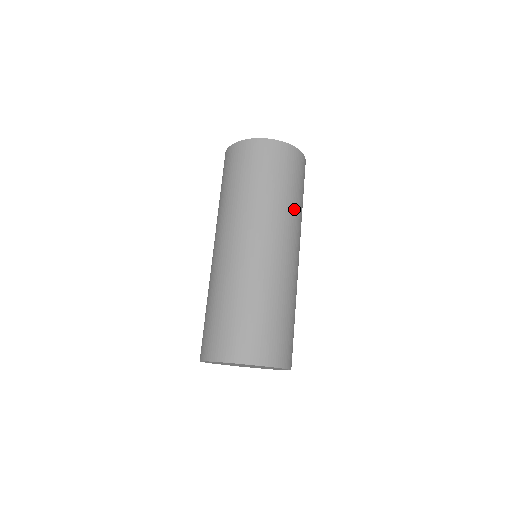
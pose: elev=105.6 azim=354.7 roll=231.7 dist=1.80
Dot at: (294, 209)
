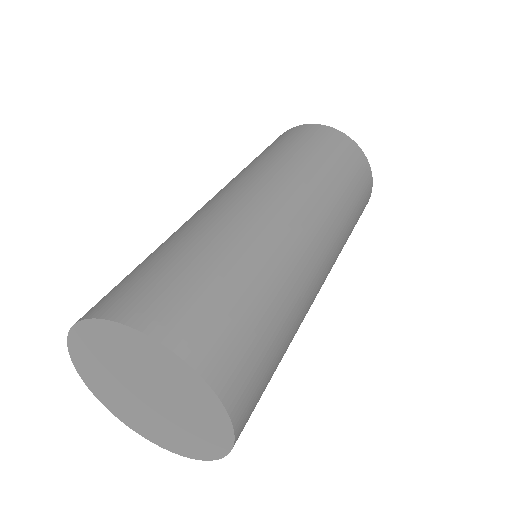
Dot at: (285, 162)
